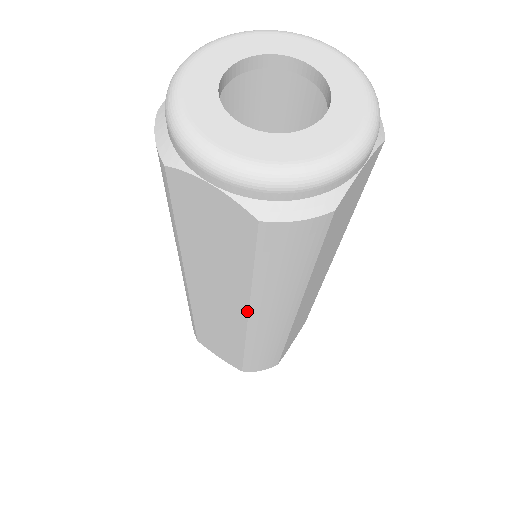
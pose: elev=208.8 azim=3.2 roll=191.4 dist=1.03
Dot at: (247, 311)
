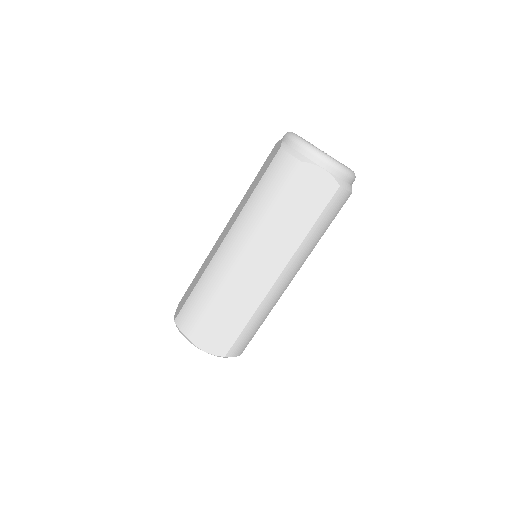
Dot at: (288, 262)
